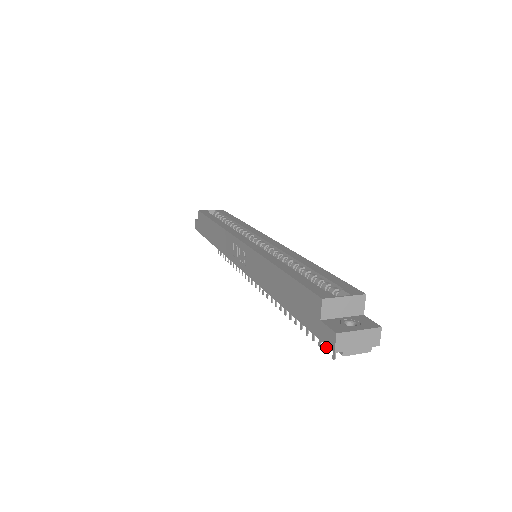
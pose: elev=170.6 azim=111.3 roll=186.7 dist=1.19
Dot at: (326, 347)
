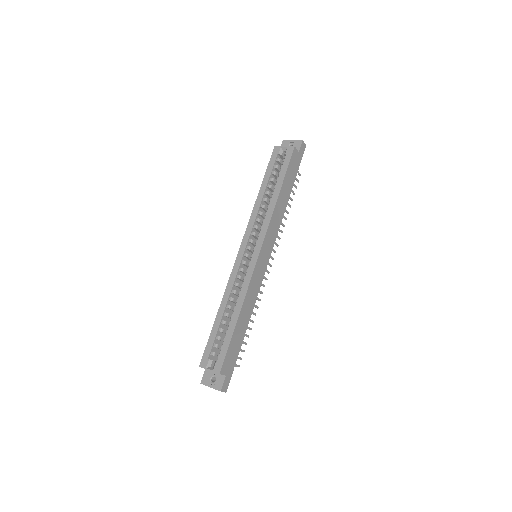
Dot at: (240, 358)
